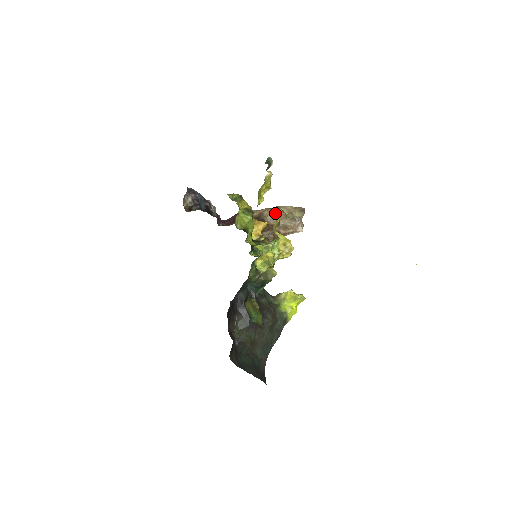
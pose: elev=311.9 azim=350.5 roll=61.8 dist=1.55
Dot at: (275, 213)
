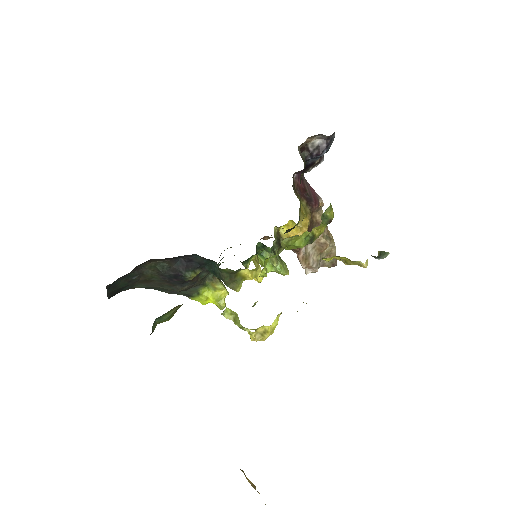
Dot at: (323, 241)
